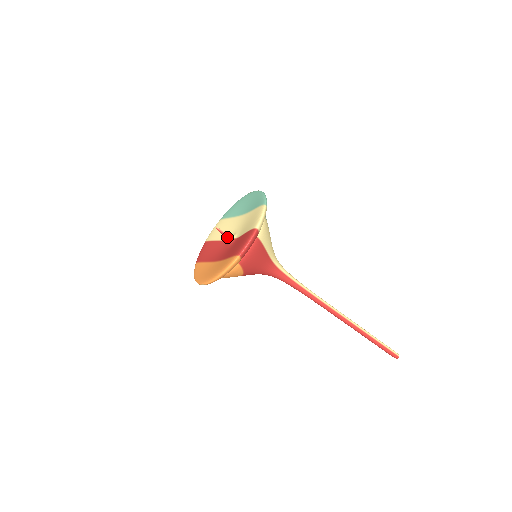
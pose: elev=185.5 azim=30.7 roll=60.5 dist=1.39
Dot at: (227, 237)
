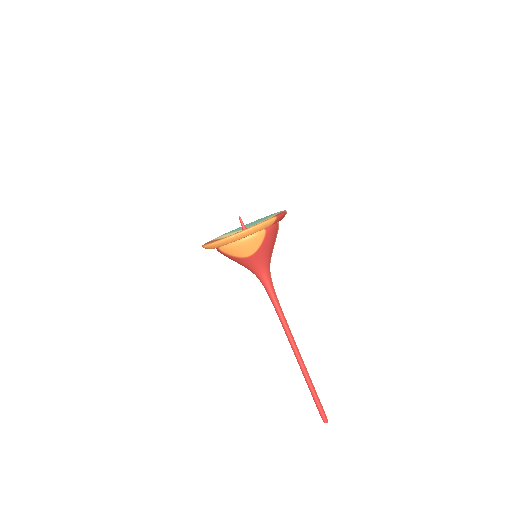
Dot at: (244, 227)
